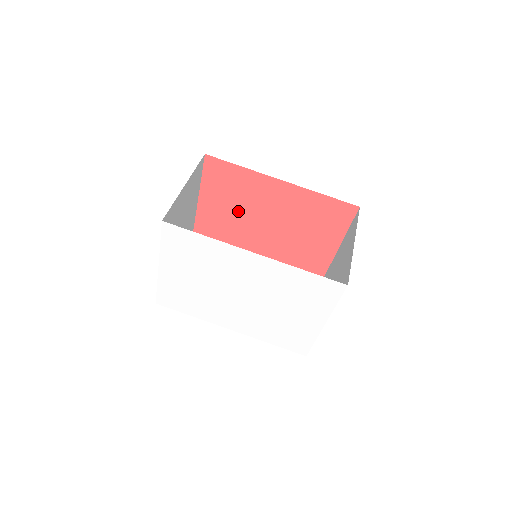
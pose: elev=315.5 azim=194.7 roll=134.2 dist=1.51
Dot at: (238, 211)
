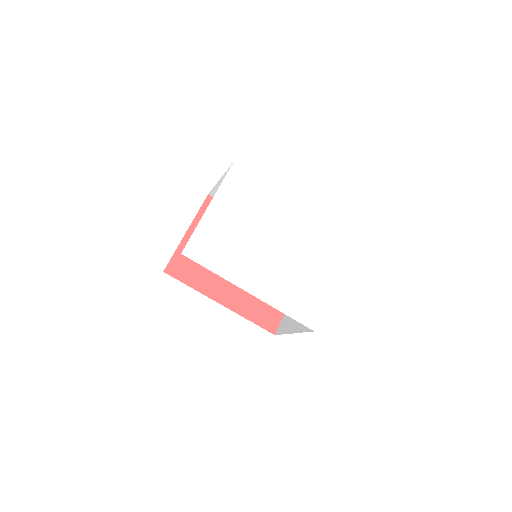
Dot at: occluded
